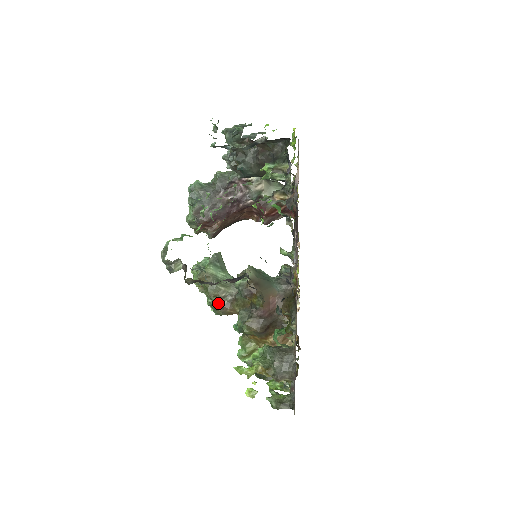
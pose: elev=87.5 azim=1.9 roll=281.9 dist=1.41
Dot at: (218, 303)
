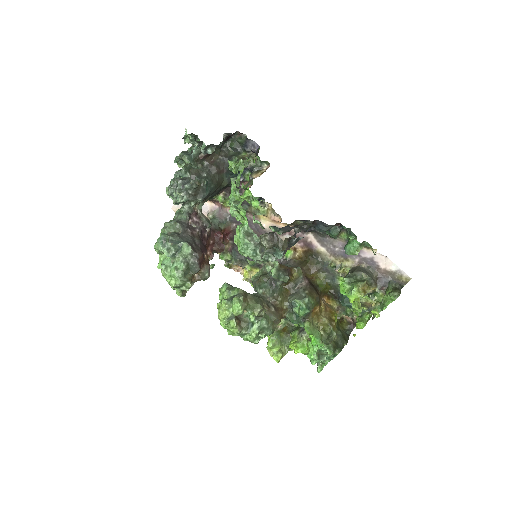
Dot at: (268, 316)
